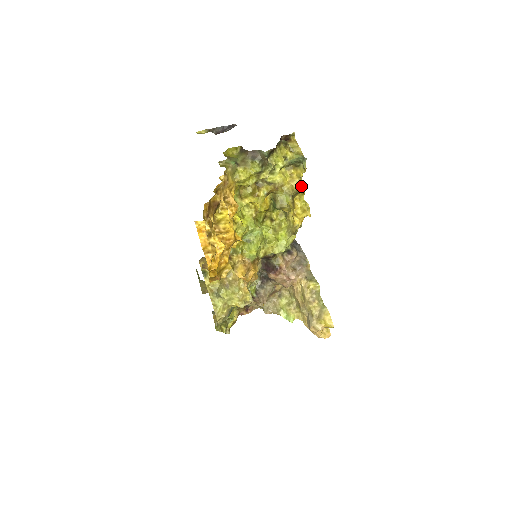
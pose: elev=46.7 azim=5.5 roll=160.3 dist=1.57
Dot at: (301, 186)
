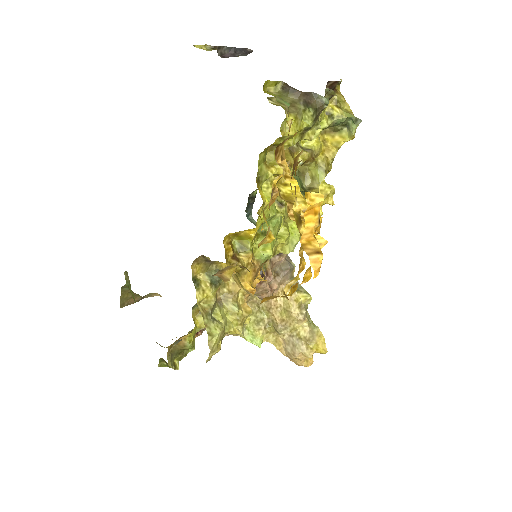
Dot at: occluded
